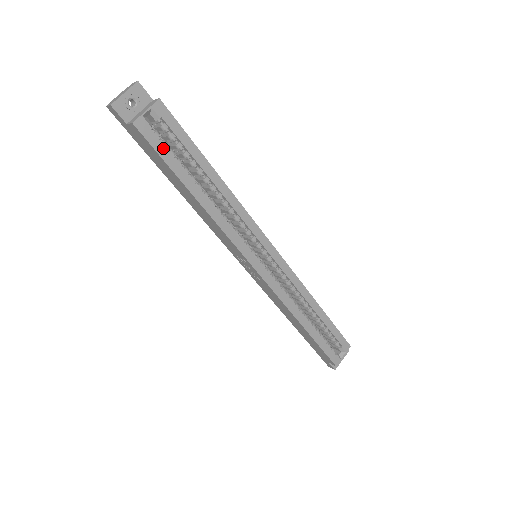
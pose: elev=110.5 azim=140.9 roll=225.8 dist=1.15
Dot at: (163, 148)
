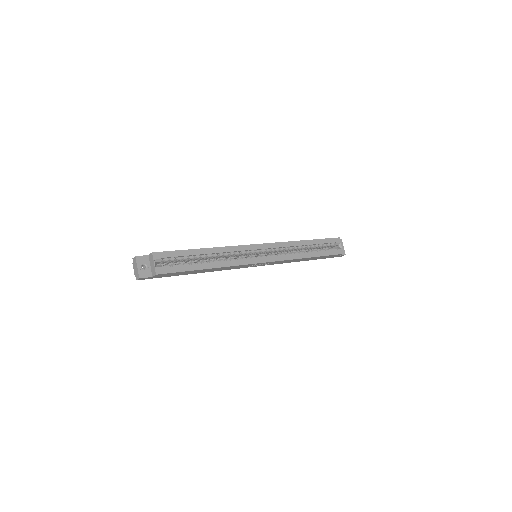
Dot at: (176, 268)
